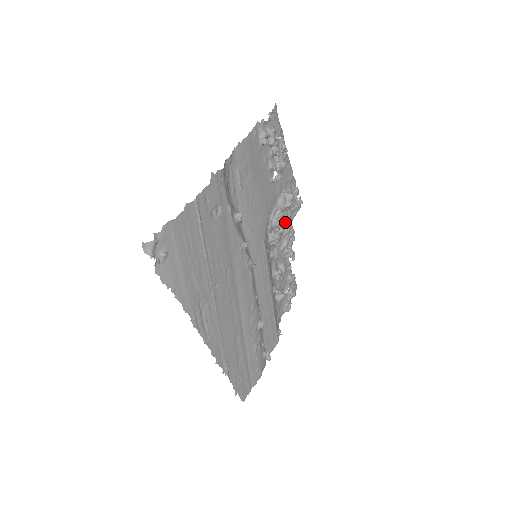
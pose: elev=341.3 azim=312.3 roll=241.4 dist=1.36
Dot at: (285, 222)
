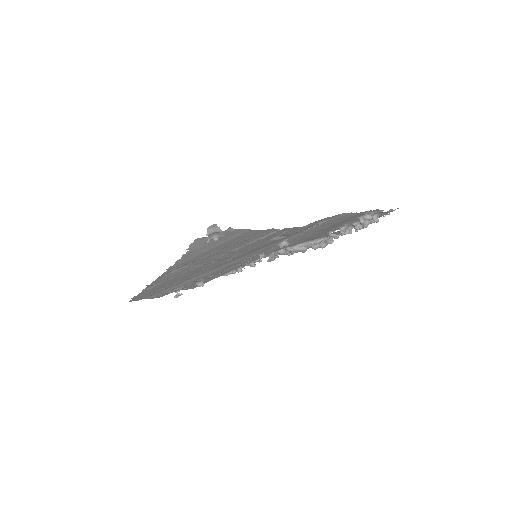
Dot at: occluded
